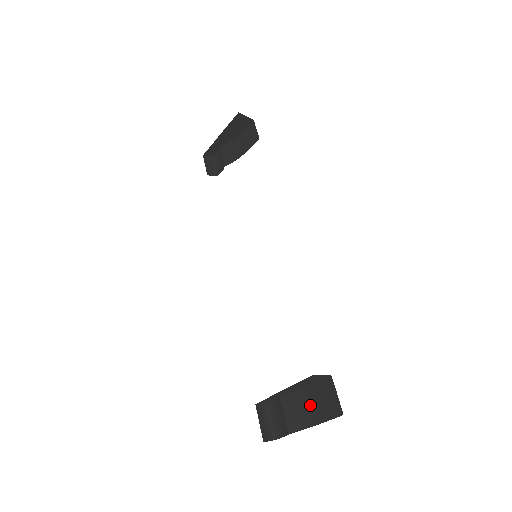
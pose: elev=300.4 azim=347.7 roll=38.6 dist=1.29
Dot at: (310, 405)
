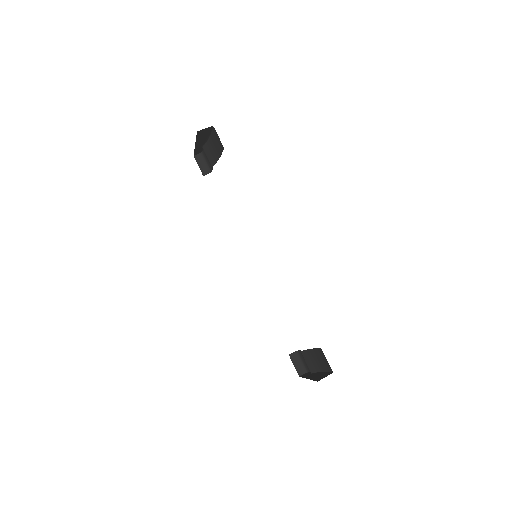
Dot at: (317, 360)
